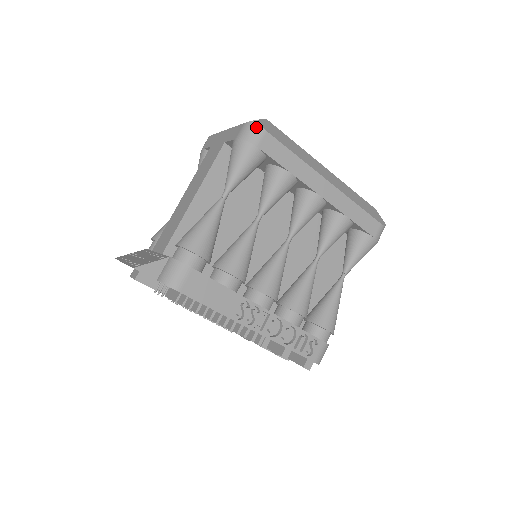
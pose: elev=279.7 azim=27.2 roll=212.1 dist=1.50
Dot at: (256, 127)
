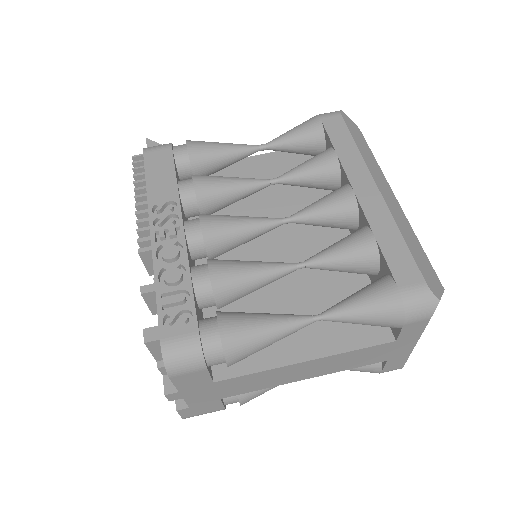
Dot at: (335, 111)
